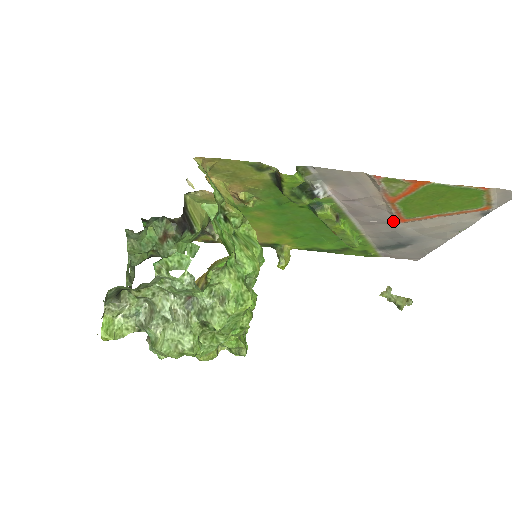
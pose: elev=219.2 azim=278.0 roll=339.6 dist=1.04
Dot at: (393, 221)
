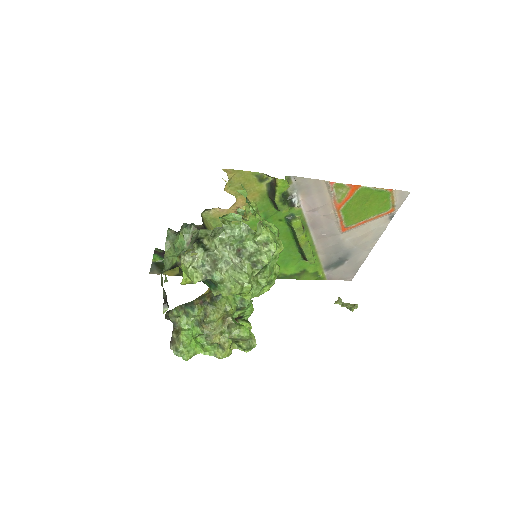
Dot at: (337, 232)
